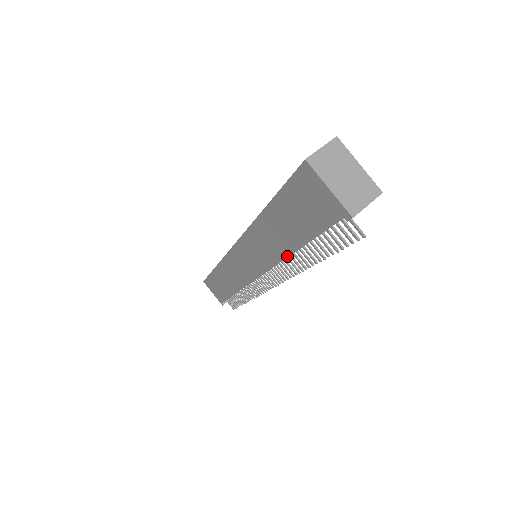
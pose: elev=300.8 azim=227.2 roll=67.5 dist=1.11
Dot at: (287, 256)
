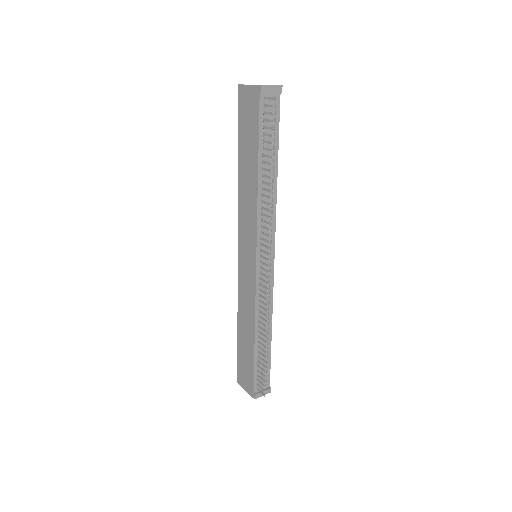
Dot at: (257, 188)
